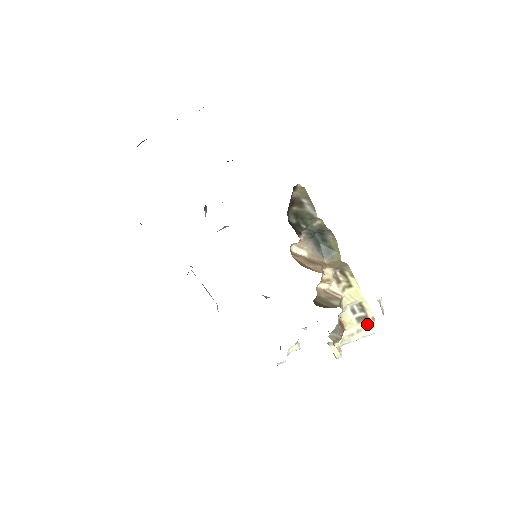
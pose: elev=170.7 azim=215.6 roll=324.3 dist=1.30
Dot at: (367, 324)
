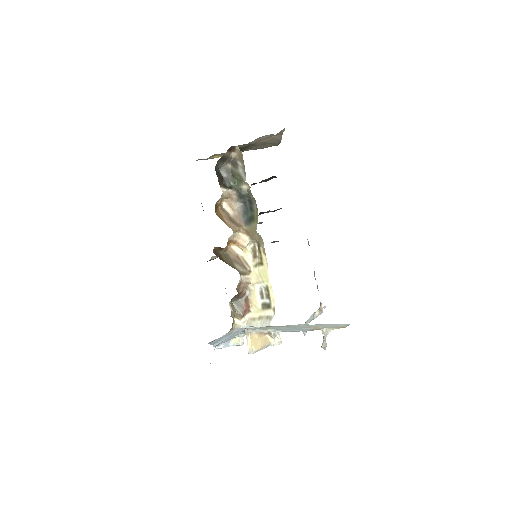
Dot at: (268, 314)
